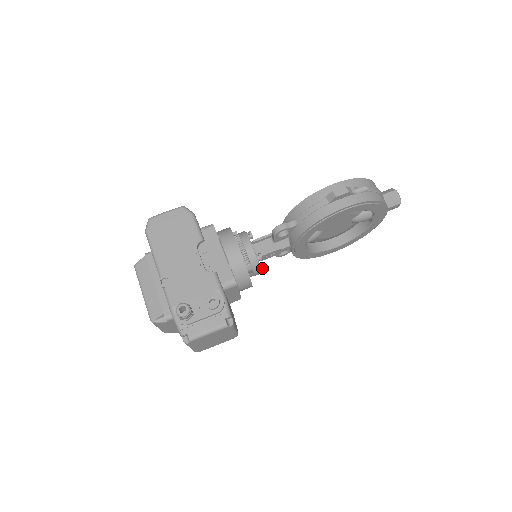
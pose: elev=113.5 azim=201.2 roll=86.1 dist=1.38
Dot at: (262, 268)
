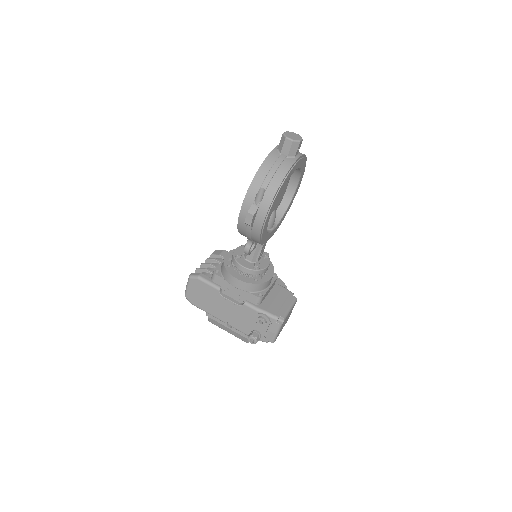
Dot at: (267, 257)
